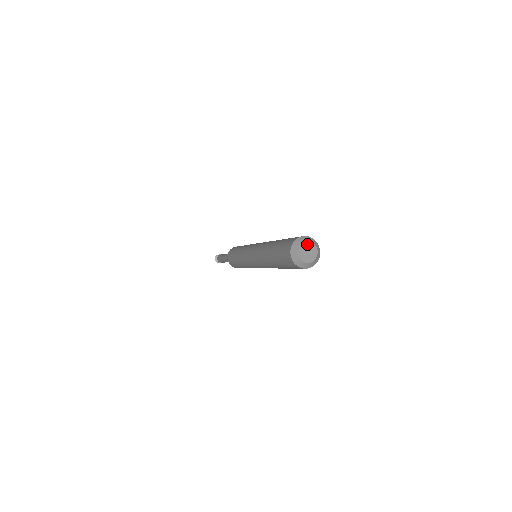
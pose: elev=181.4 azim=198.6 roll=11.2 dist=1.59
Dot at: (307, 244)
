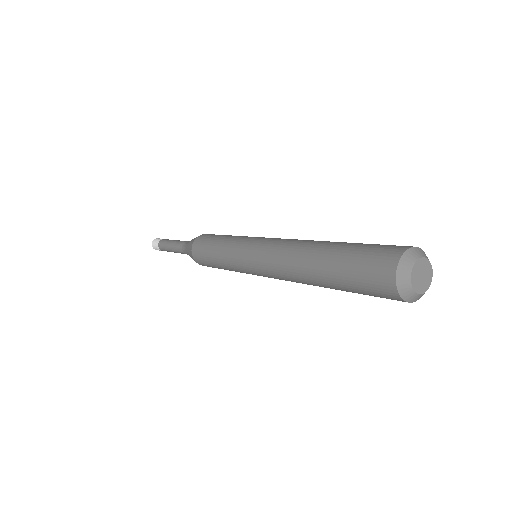
Dot at: (420, 262)
